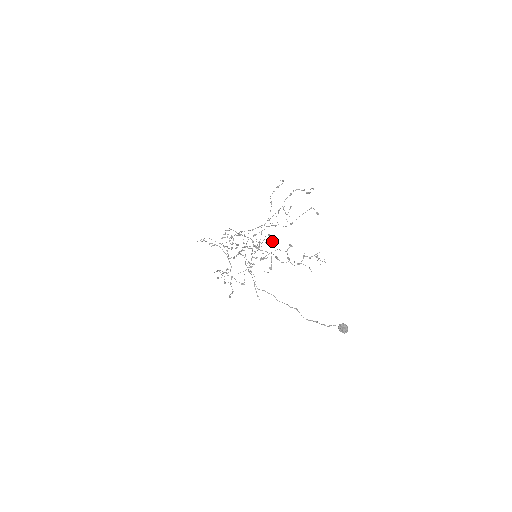
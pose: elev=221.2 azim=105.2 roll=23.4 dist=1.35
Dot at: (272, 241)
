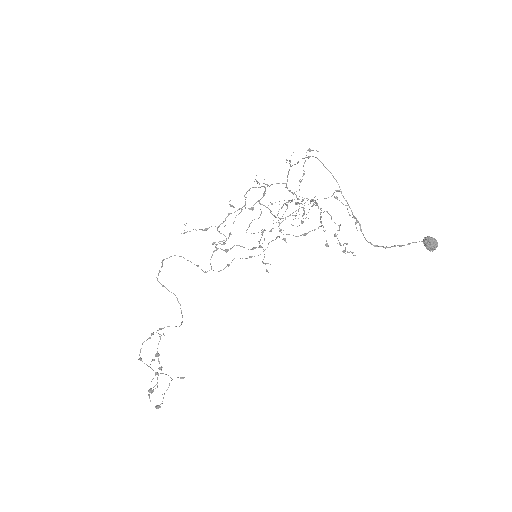
Dot at: (283, 238)
